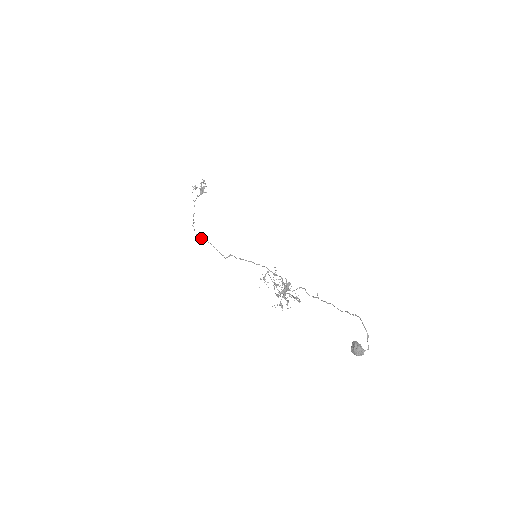
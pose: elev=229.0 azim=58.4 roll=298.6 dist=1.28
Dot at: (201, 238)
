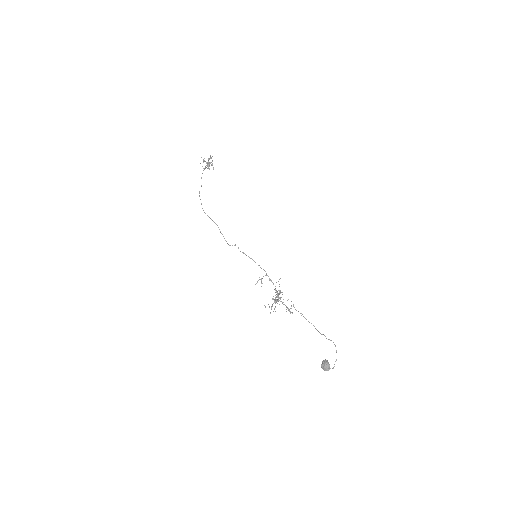
Dot at: (207, 215)
